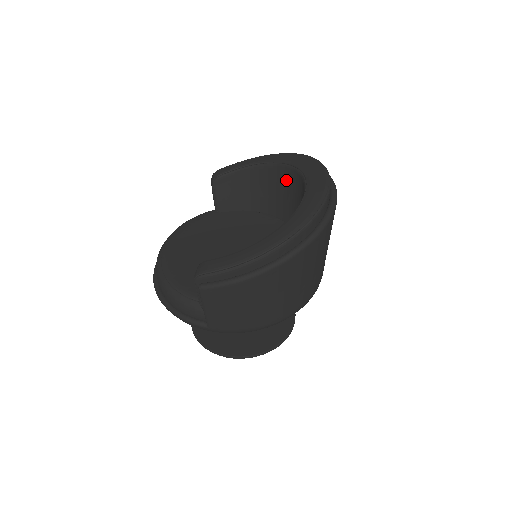
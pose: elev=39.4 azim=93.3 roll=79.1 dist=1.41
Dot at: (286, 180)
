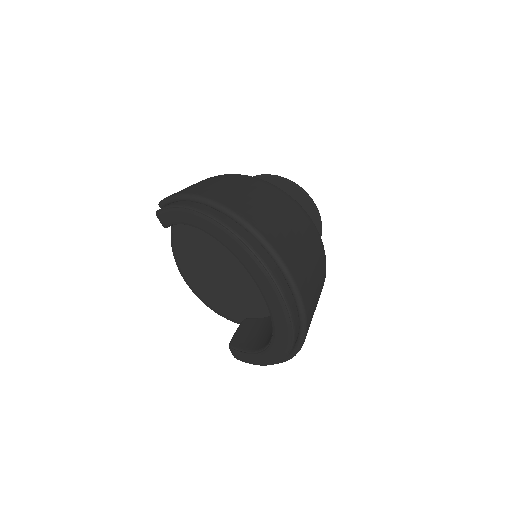
Dot at: occluded
